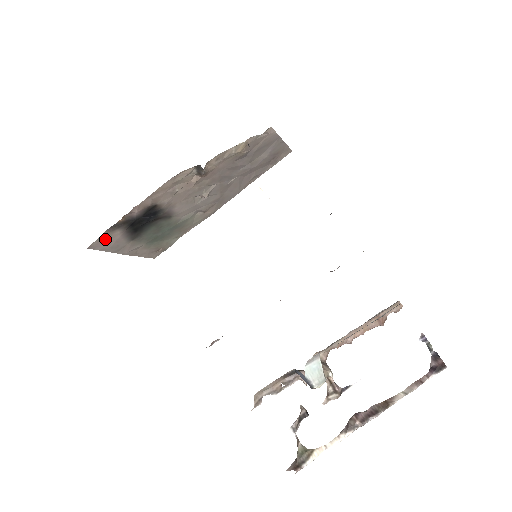
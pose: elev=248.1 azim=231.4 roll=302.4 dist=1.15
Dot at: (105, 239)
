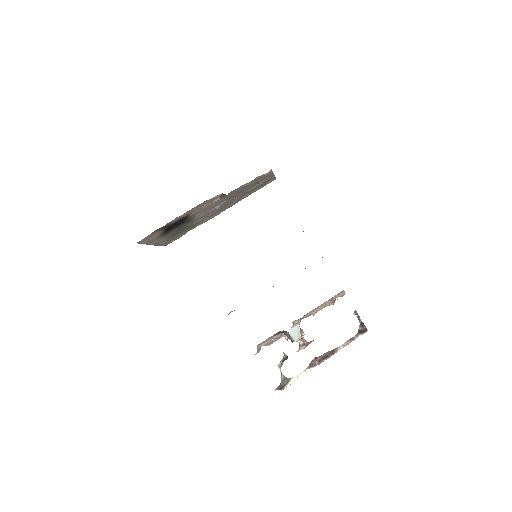
Dot at: (149, 237)
